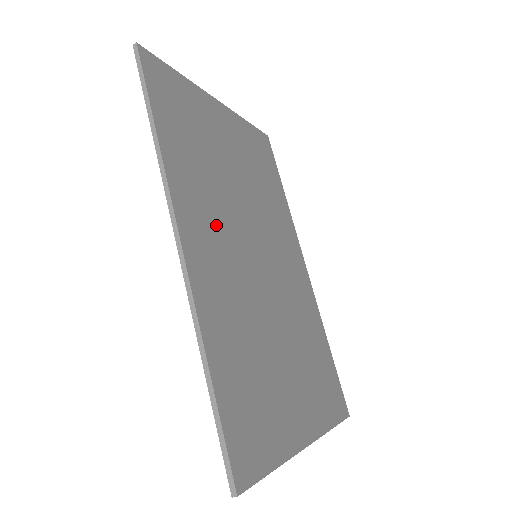
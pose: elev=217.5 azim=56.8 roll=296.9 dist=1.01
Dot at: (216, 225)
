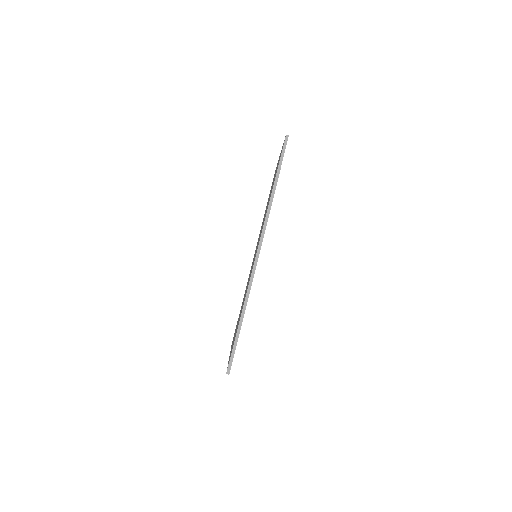
Dot at: occluded
